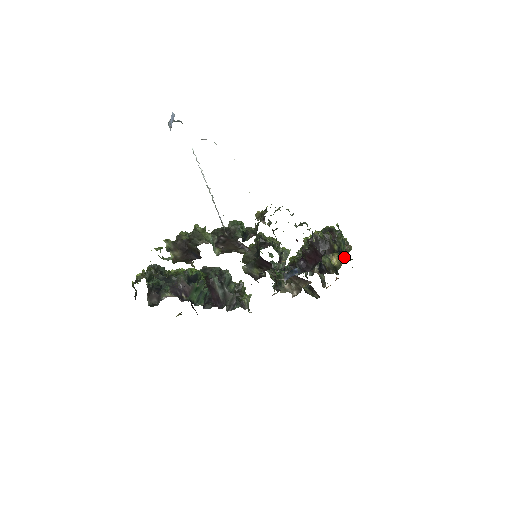
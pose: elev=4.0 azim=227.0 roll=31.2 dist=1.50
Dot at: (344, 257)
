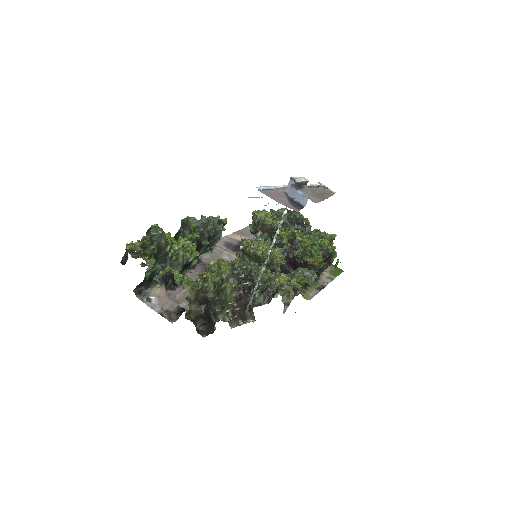
Dot at: occluded
